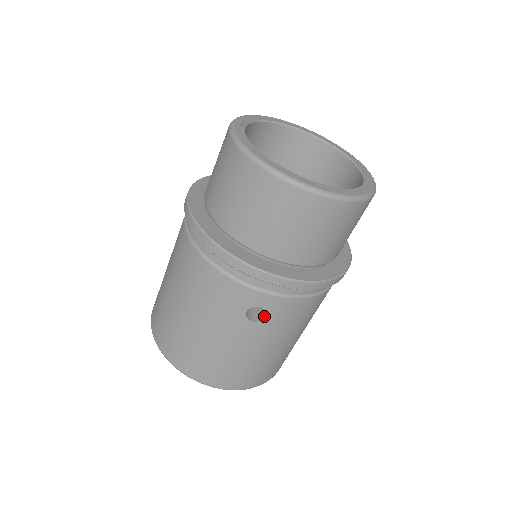
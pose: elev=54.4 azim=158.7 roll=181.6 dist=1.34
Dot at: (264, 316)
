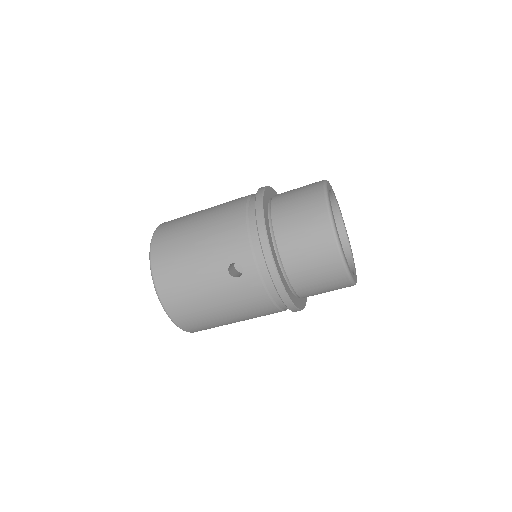
Dot at: (237, 276)
